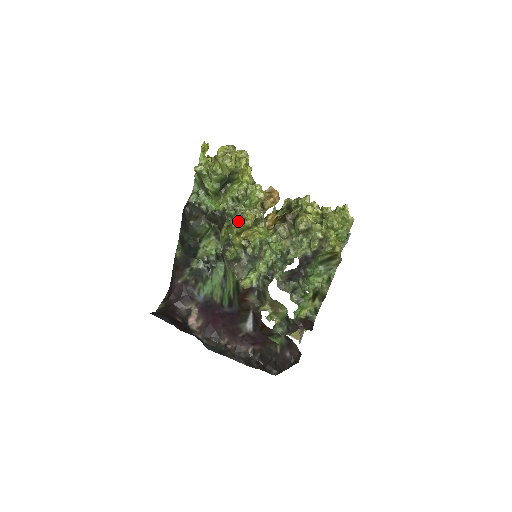
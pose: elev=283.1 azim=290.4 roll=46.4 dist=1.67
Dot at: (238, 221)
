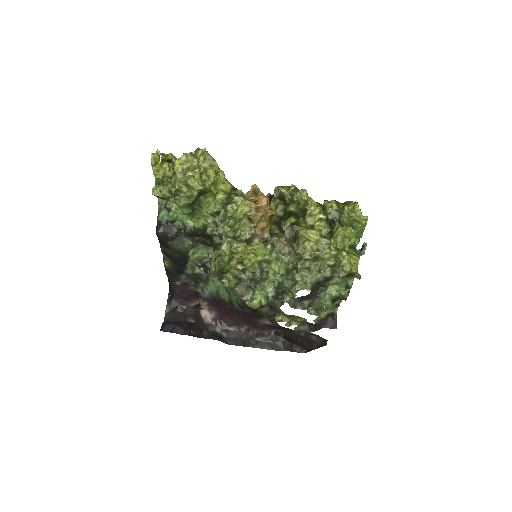
Dot at: occluded
